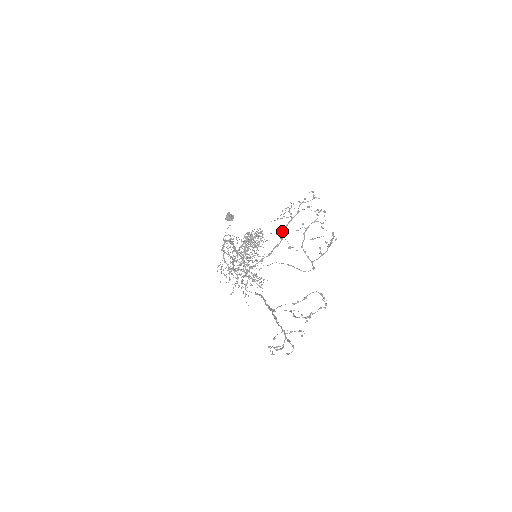
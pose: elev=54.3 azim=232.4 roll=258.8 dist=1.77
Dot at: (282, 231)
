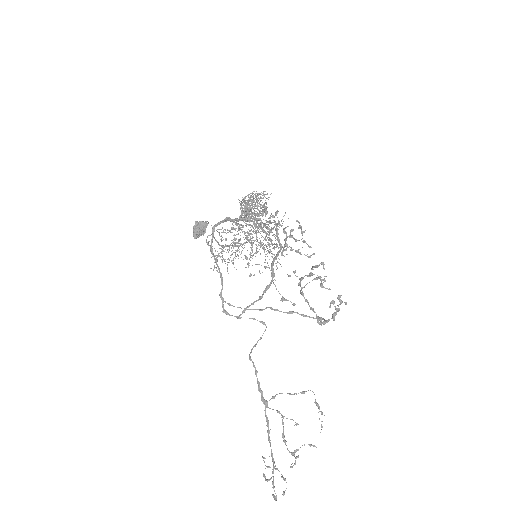
Dot at: (271, 265)
